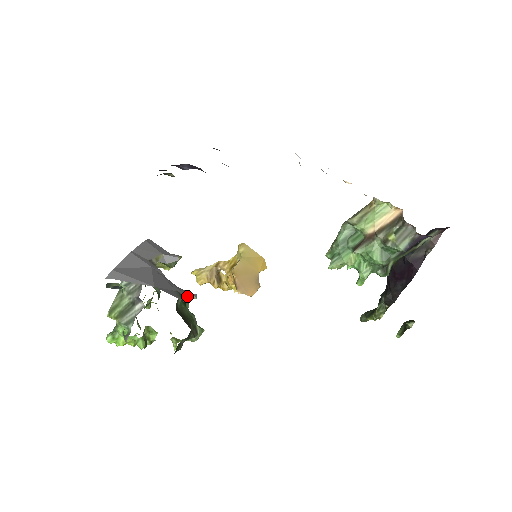
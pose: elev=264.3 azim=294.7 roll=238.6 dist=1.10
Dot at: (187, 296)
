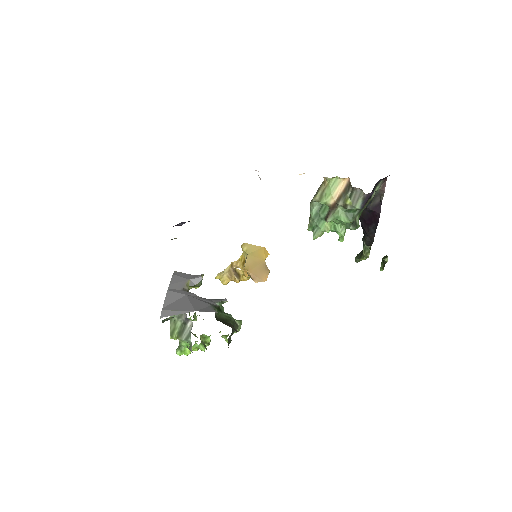
Dot at: (220, 303)
